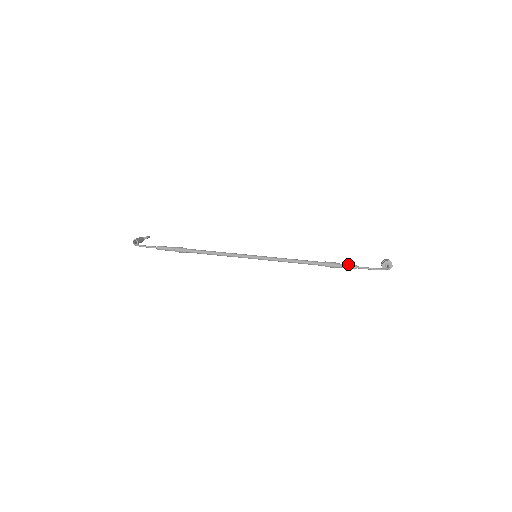
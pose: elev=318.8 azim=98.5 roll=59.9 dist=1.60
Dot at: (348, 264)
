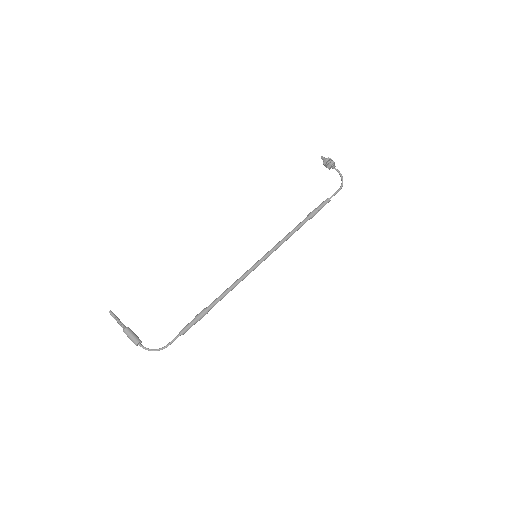
Dot at: (324, 203)
